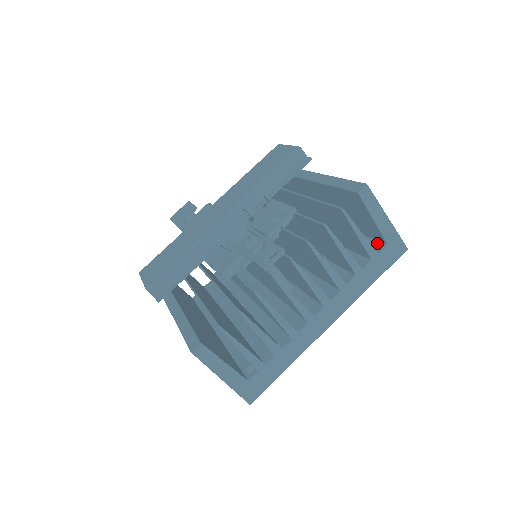
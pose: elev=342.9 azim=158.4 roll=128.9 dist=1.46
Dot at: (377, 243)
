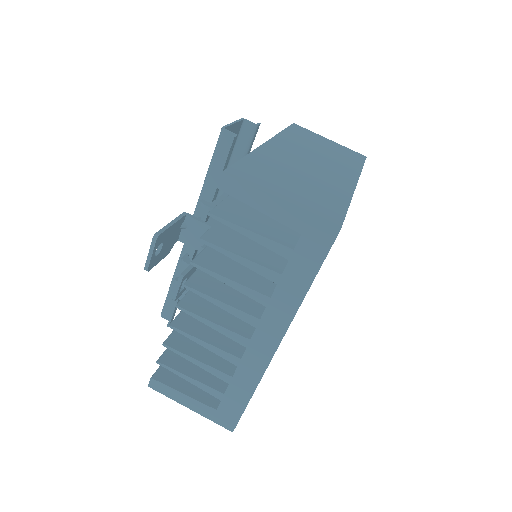
Dot at: occluded
